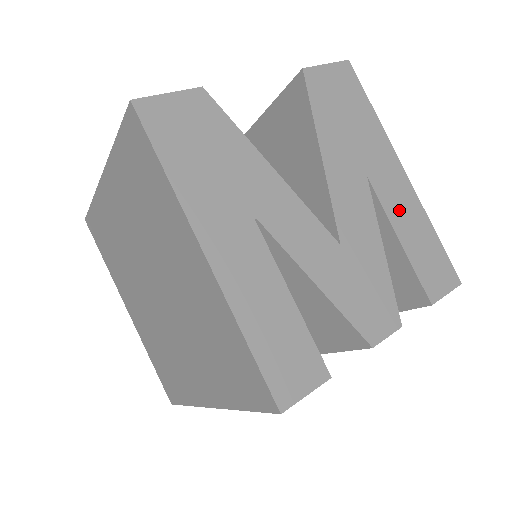
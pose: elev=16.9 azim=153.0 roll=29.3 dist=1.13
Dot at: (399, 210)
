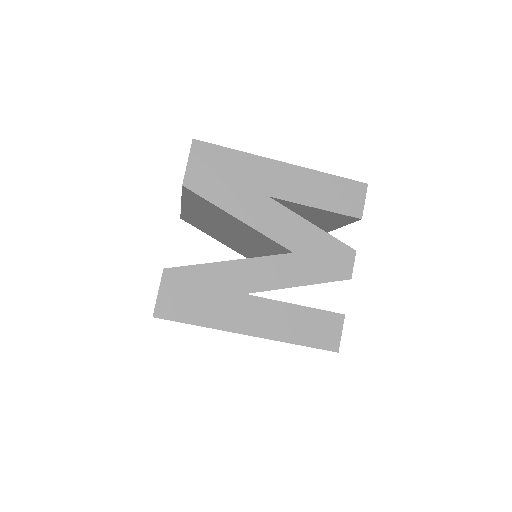
Dot at: (302, 191)
